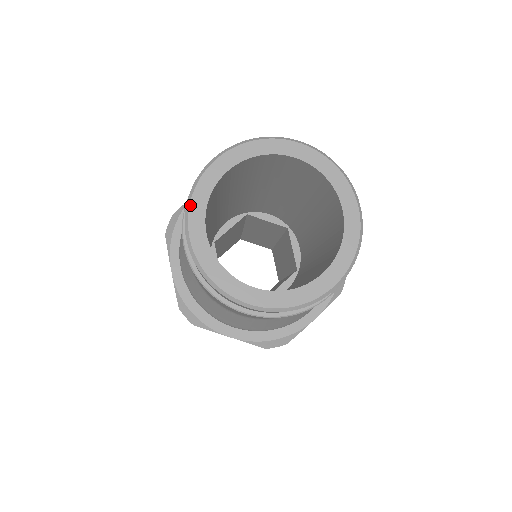
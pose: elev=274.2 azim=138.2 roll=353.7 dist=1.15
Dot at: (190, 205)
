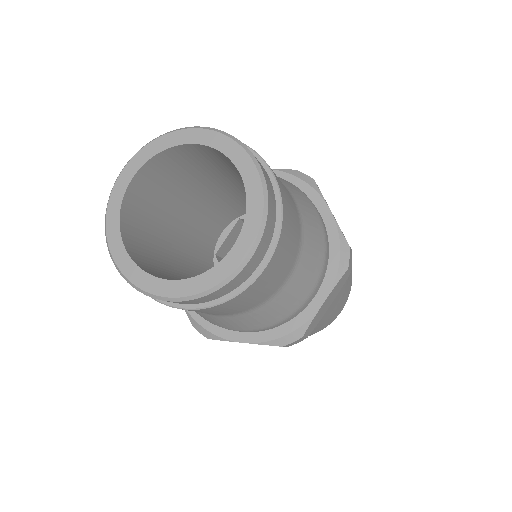
Dot at: (106, 221)
